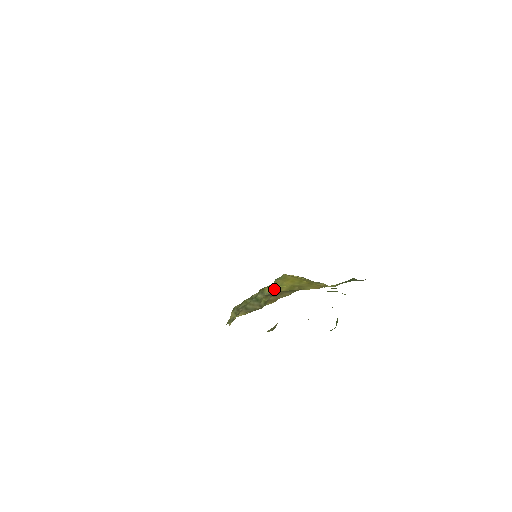
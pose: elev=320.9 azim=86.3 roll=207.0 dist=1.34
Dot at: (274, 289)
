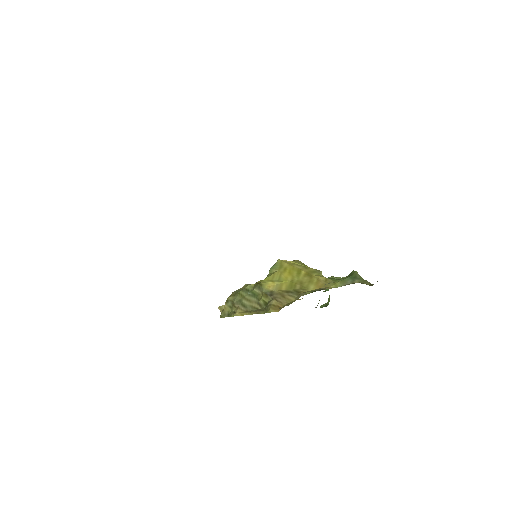
Dot at: (273, 285)
